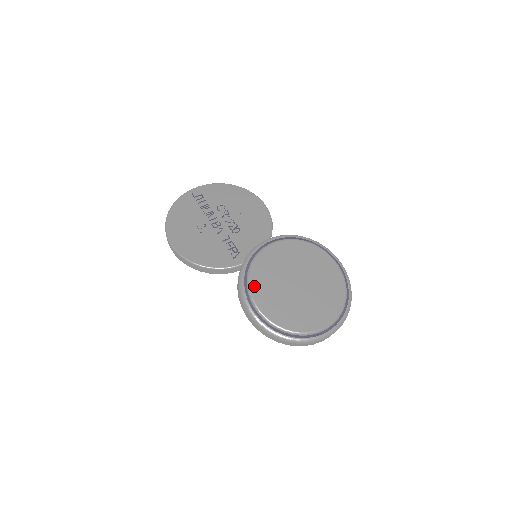
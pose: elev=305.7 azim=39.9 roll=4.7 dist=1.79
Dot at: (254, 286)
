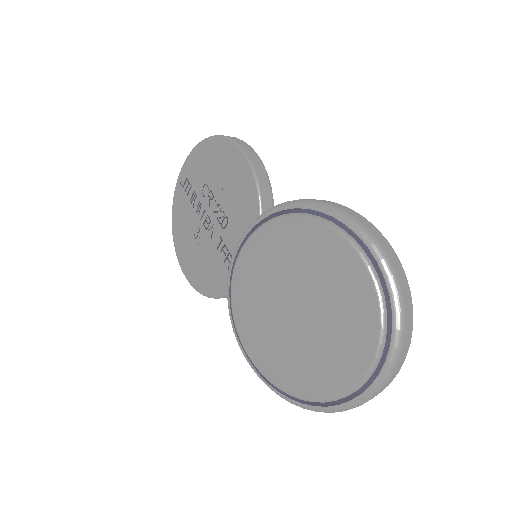
Dot at: (242, 332)
